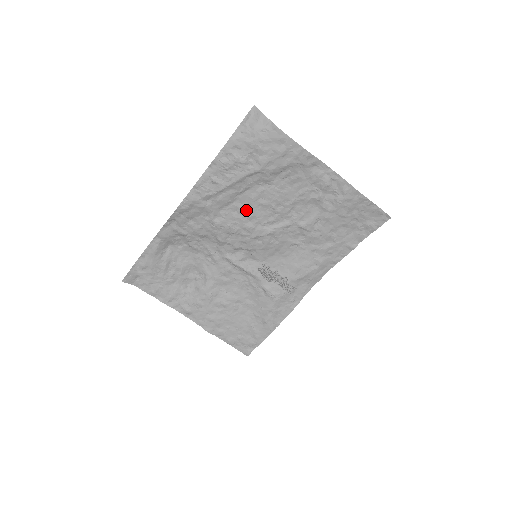
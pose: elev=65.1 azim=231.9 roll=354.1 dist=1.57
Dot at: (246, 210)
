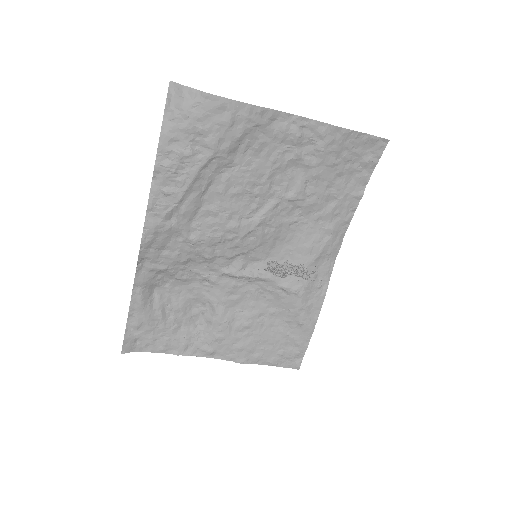
Dot at: (220, 209)
